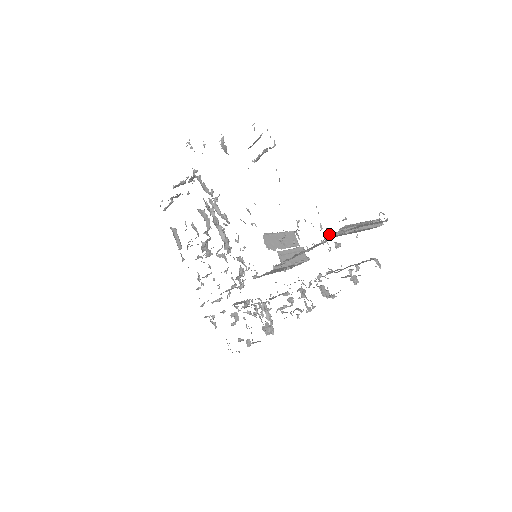
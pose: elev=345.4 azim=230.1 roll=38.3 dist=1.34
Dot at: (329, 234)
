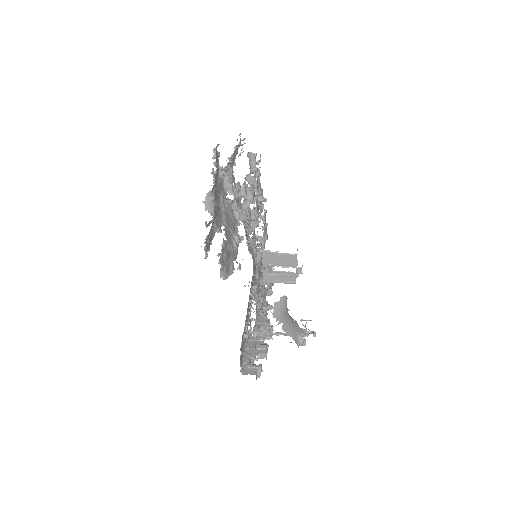
Dot at: occluded
